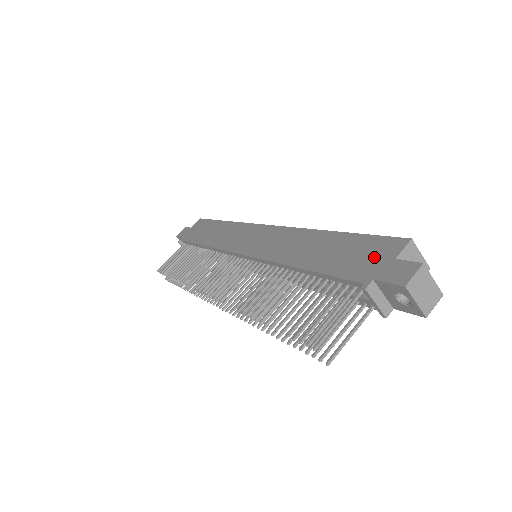
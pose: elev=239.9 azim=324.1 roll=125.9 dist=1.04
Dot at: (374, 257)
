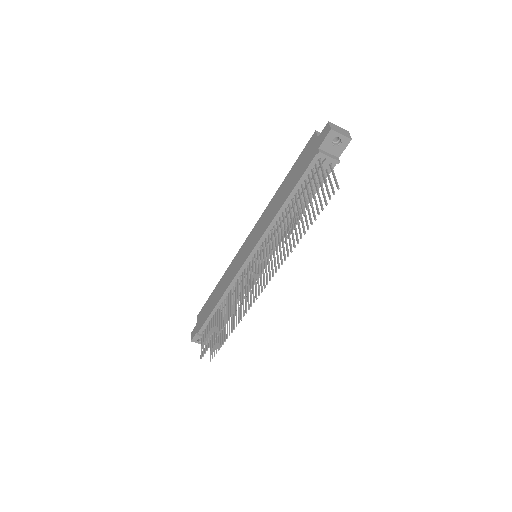
Dot at: (310, 150)
